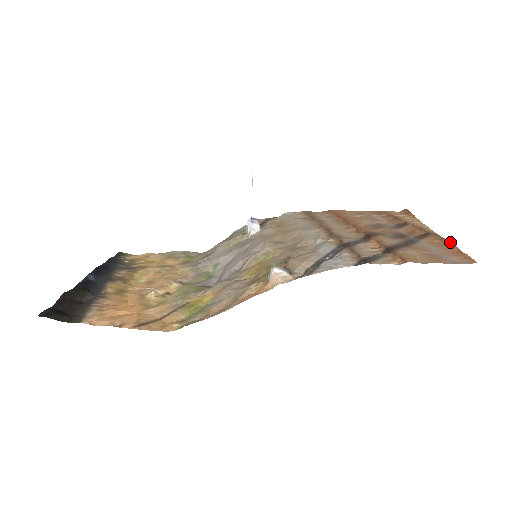
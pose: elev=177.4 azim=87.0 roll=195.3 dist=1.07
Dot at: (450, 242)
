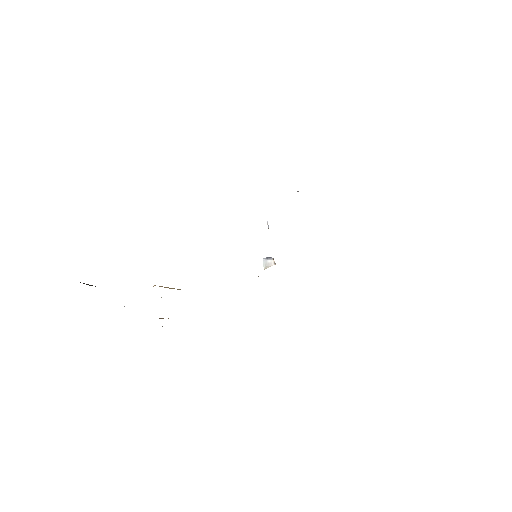
Dot at: occluded
